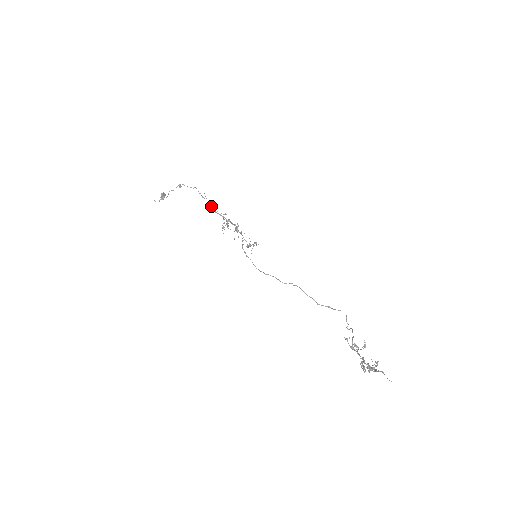
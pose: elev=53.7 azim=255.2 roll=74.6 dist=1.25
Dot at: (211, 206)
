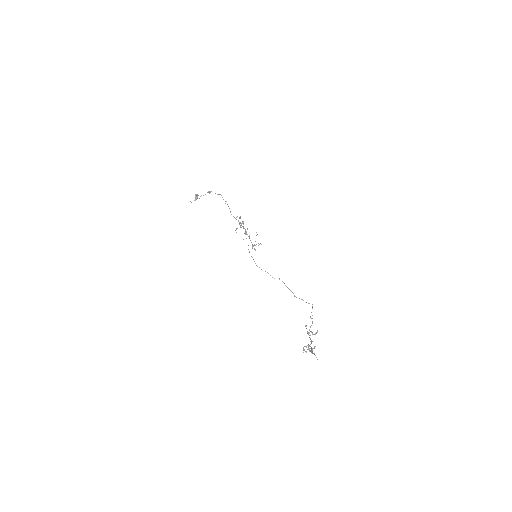
Dot at: (230, 211)
